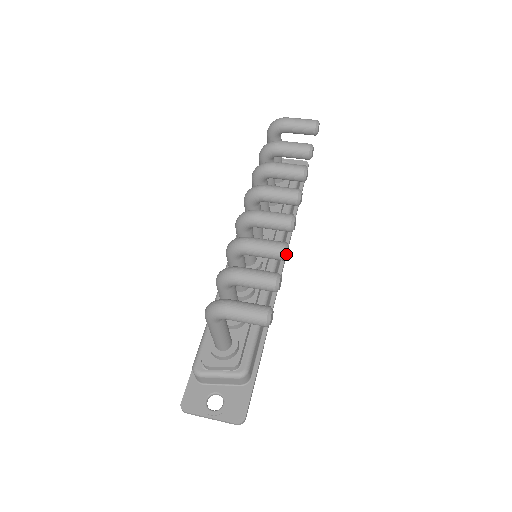
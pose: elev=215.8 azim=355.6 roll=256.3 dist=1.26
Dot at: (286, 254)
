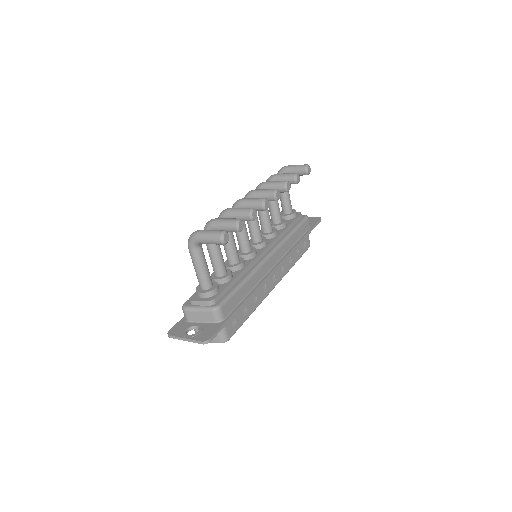
Dot at: (252, 214)
